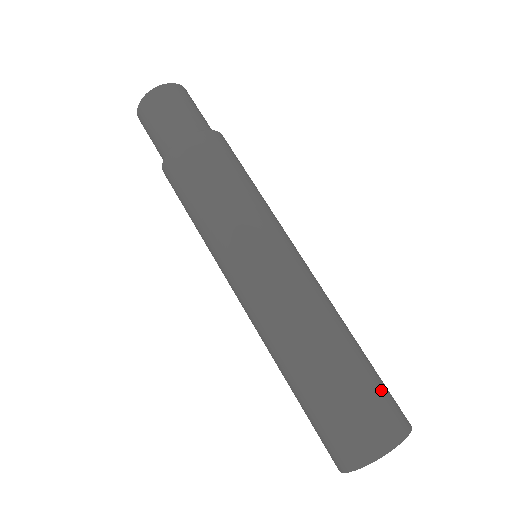
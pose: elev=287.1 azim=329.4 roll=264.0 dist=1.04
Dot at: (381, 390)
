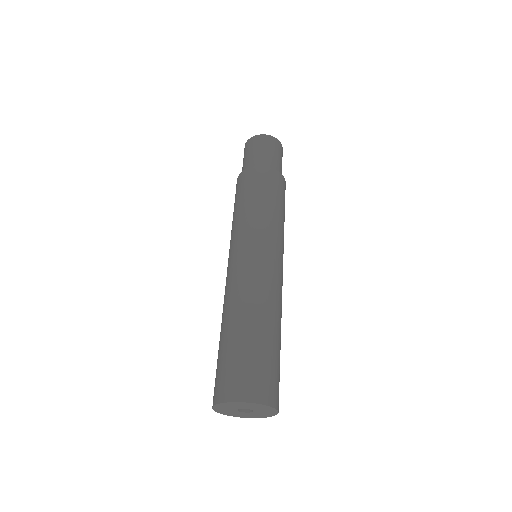
Dot at: (271, 369)
